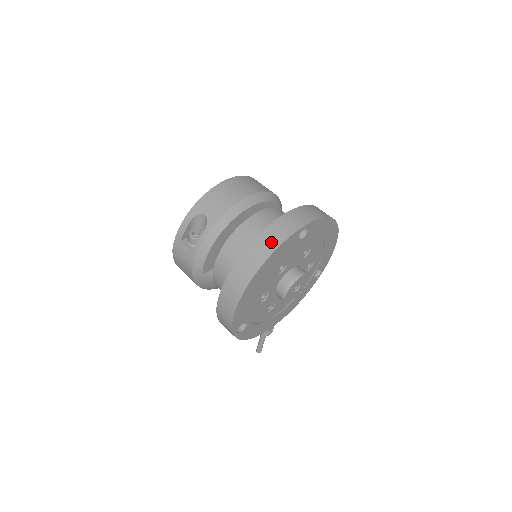
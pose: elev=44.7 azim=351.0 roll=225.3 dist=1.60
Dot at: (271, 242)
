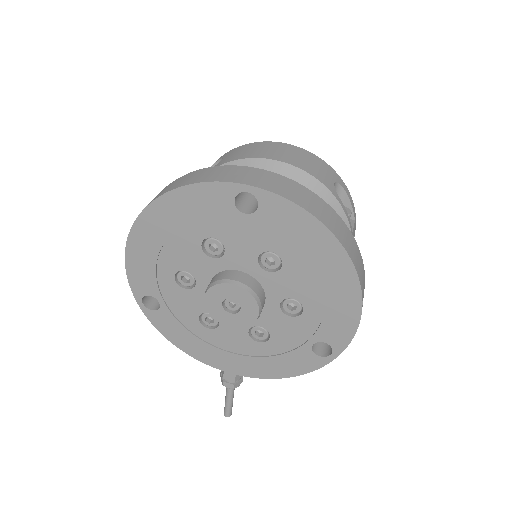
Dot at: (191, 179)
